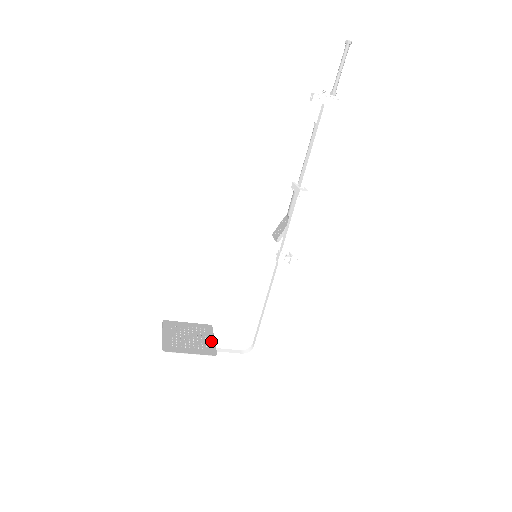
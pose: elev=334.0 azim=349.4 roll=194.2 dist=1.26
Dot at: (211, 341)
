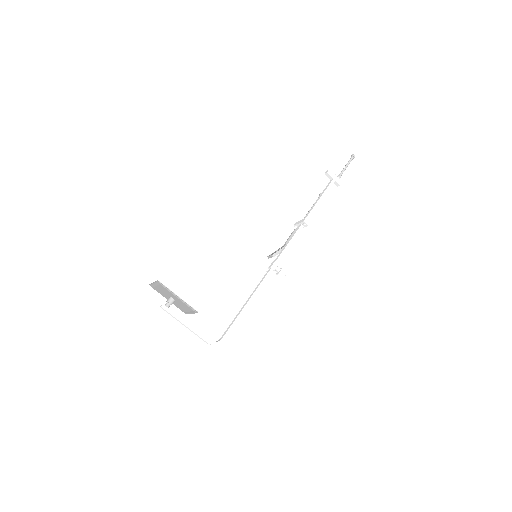
Dot at: (190, 311)
